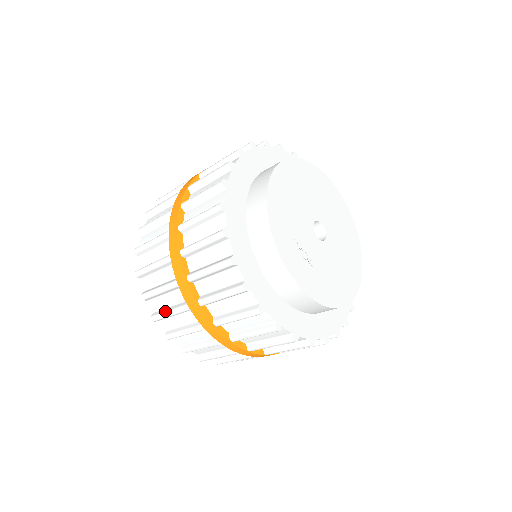
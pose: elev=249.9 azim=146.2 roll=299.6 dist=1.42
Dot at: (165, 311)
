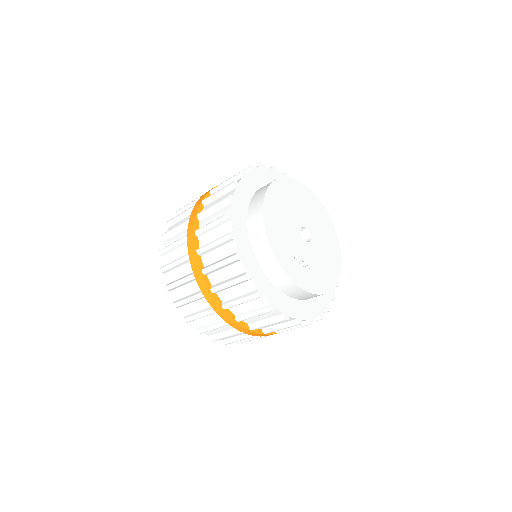
Dot at: (208, 327)
